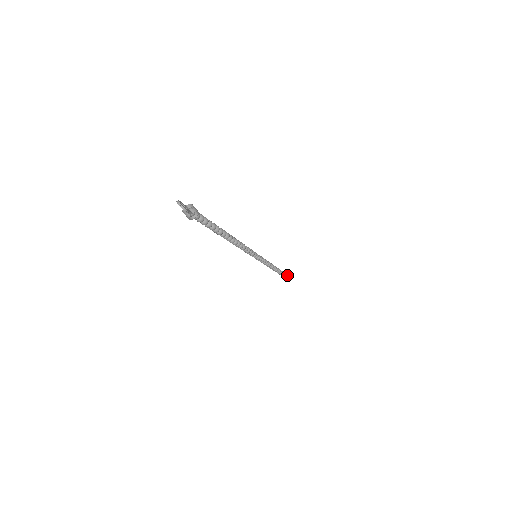
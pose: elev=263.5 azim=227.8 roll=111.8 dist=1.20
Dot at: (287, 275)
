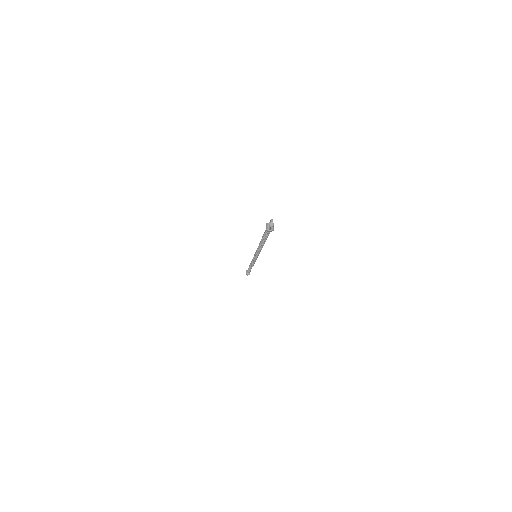
Dot at: occluded
